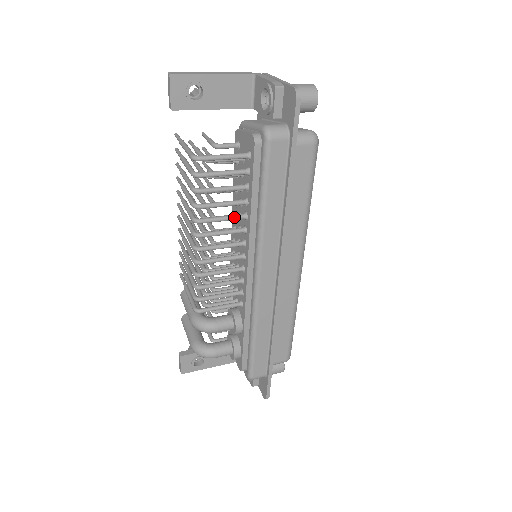
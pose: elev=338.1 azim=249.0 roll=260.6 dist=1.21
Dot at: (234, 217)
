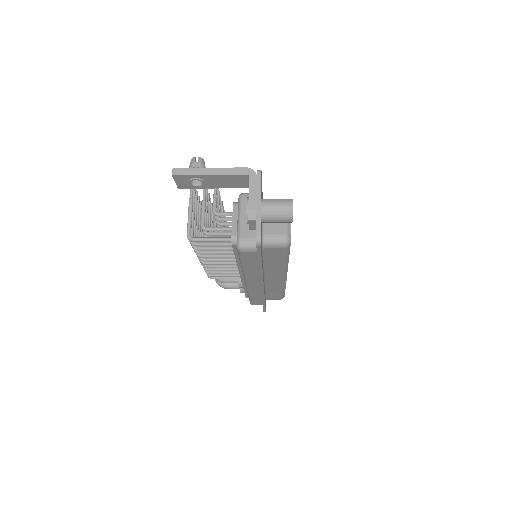
Dot at: (227, 257)
